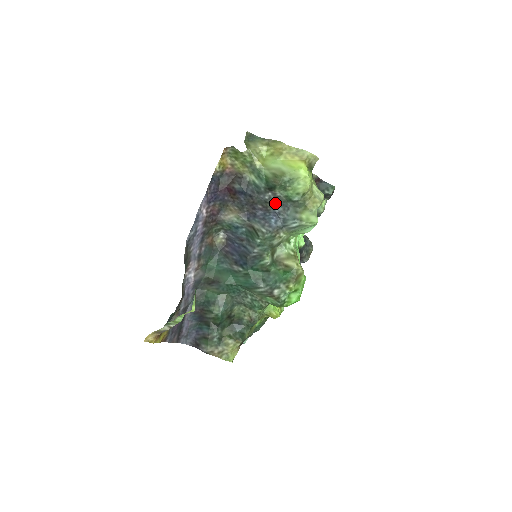
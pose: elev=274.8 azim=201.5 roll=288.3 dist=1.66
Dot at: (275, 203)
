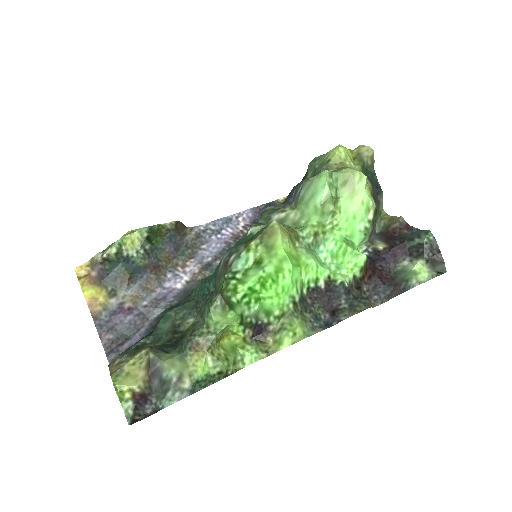
Dot at: occluded
